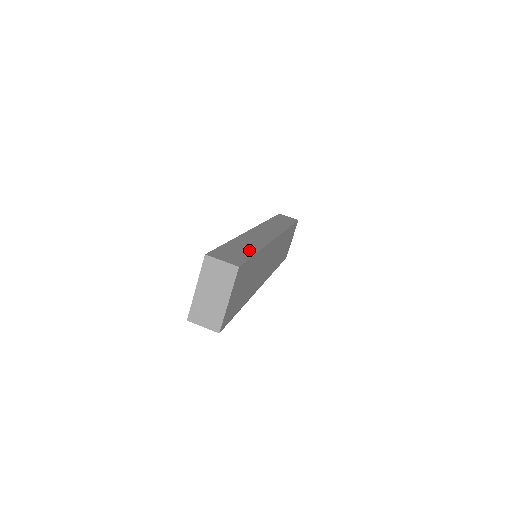
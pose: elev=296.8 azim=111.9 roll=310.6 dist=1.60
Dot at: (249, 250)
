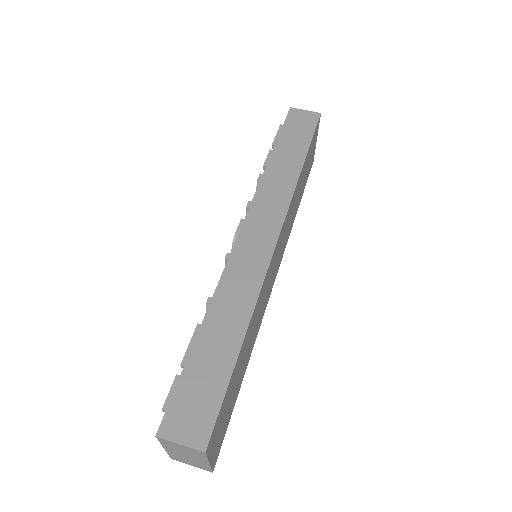
Dot at: (226, 354)
